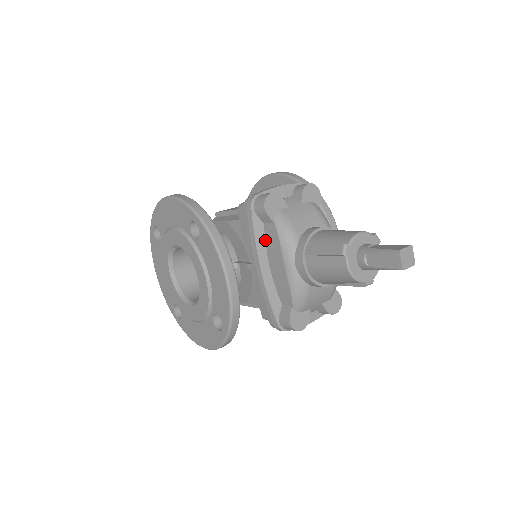
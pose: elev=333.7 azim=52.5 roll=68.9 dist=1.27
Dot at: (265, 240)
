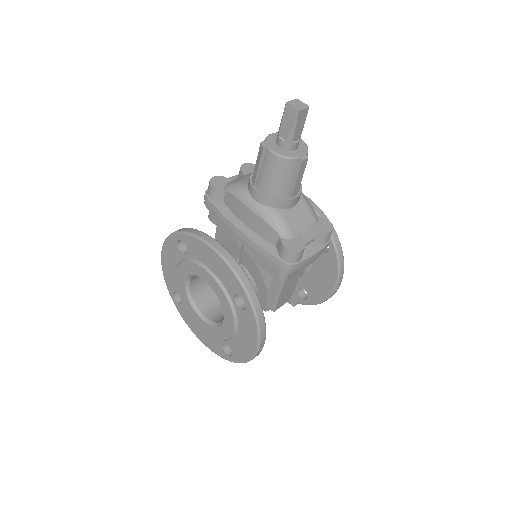
Dot at: (231, 211)
